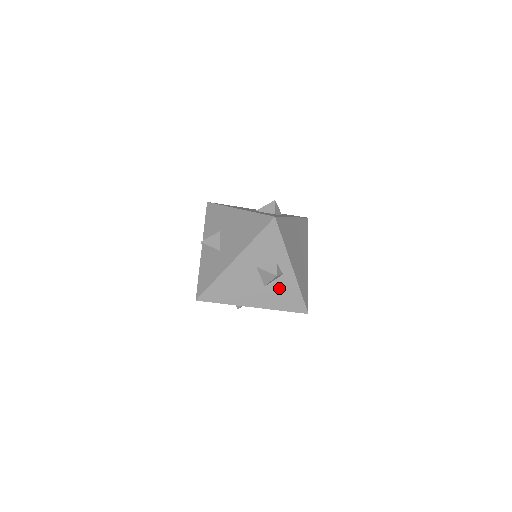
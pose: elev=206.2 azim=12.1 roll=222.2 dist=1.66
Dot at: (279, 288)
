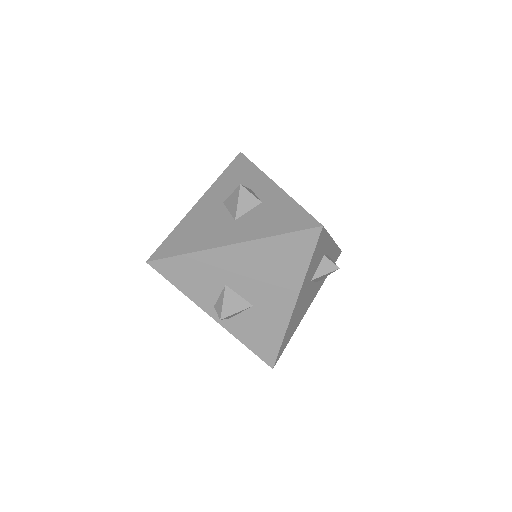
Dot at: occluded
